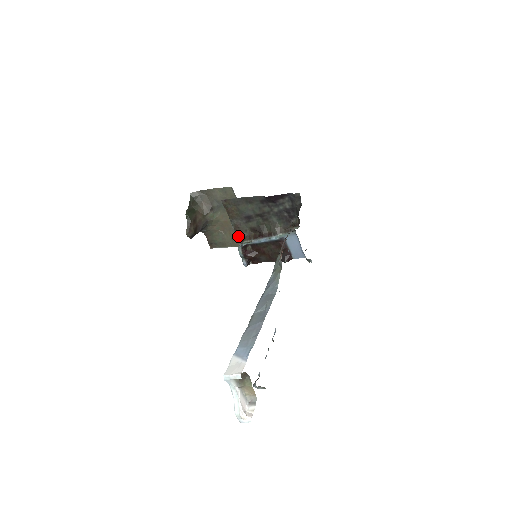
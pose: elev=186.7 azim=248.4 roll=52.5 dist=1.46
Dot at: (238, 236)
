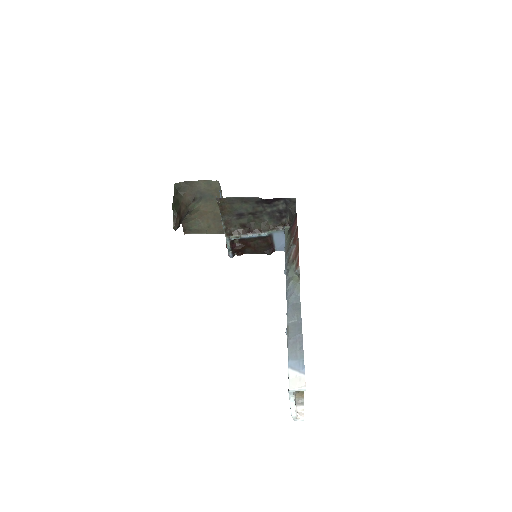
Dot at: (226, 230)
